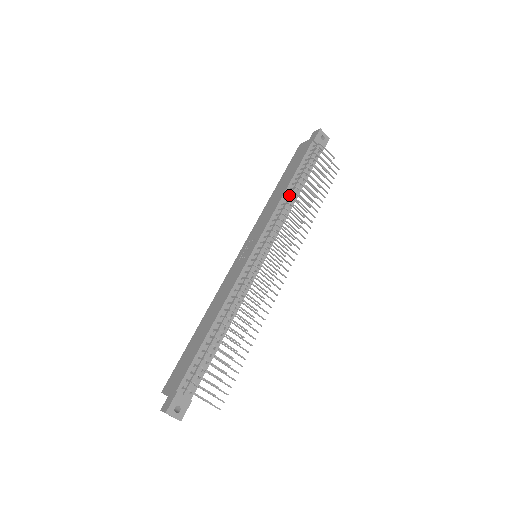
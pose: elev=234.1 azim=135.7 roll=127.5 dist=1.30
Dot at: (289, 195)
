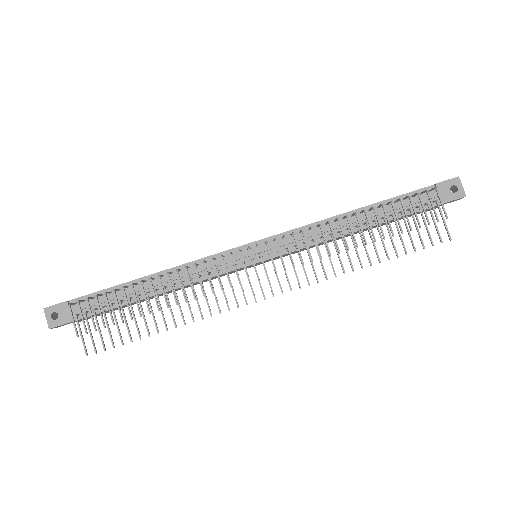
Dot at: (346, 221)
